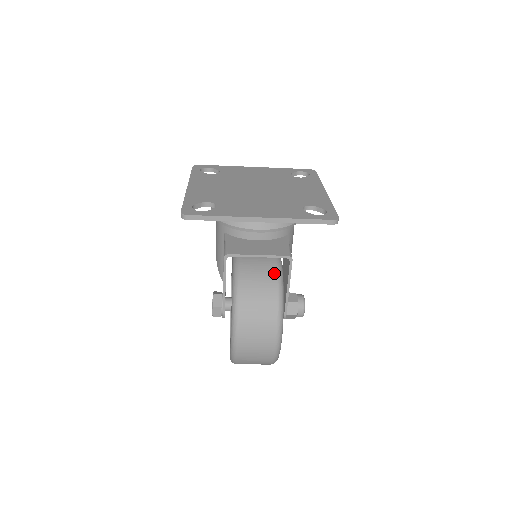
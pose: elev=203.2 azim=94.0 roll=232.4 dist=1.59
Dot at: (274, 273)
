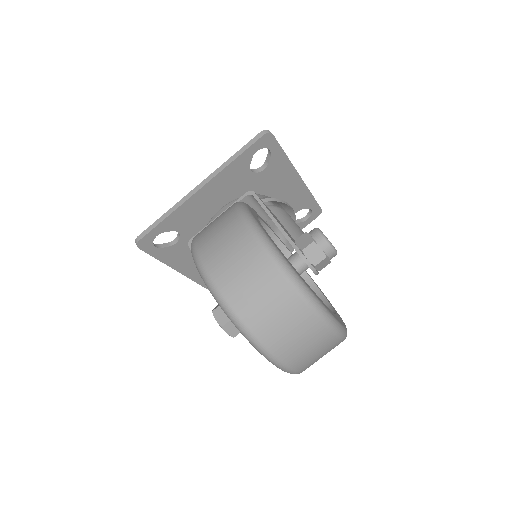
Dot at: occluded
